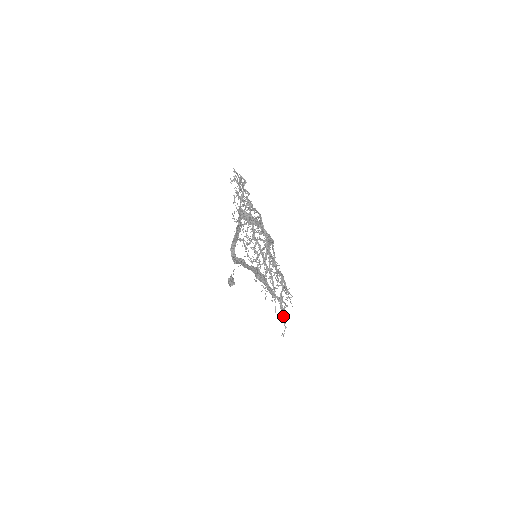
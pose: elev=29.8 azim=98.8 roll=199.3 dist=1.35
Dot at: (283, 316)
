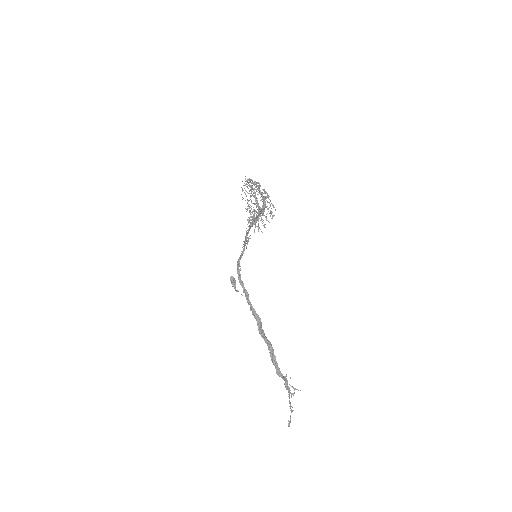
Dot at: (288, 396)
